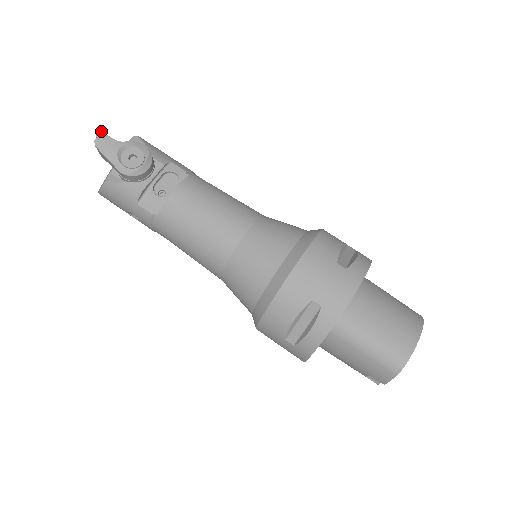
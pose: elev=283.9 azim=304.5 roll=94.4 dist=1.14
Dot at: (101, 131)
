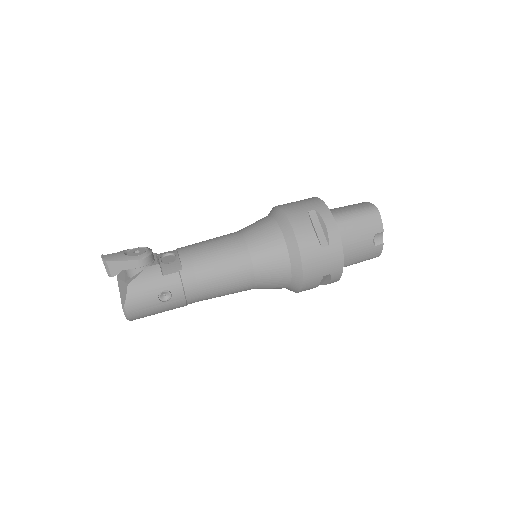
Dot at: (102, 255)
